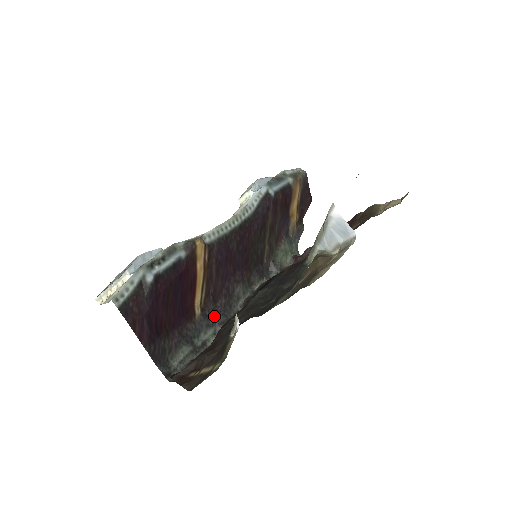
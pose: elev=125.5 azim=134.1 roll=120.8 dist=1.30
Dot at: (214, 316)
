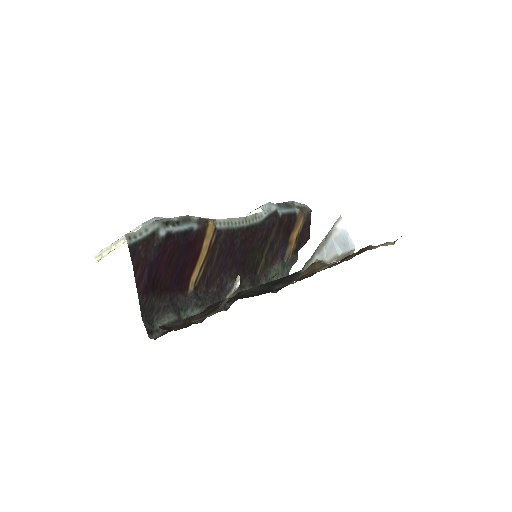
Dot at: (204, 299)
